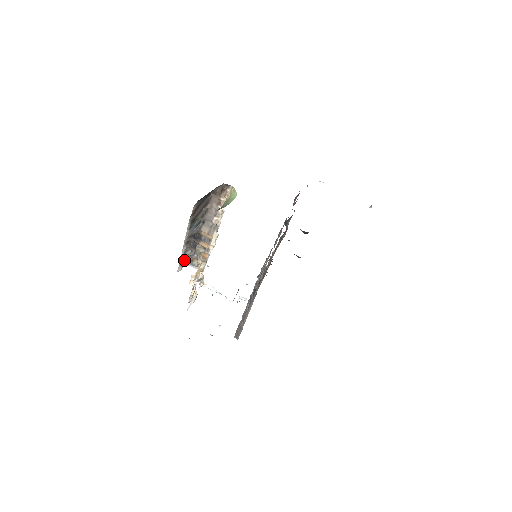
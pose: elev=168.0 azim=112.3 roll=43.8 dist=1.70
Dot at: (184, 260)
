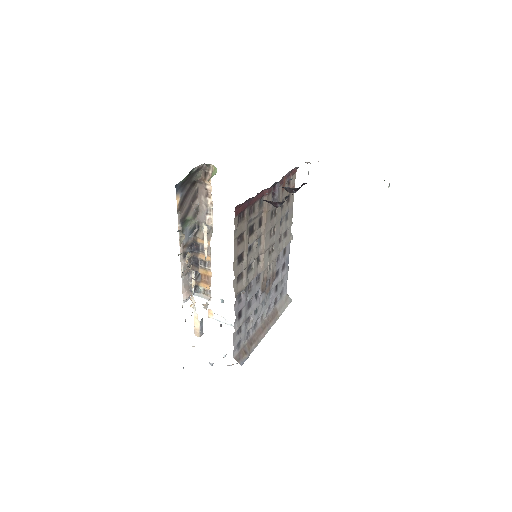
Dot at: (190, 287)
